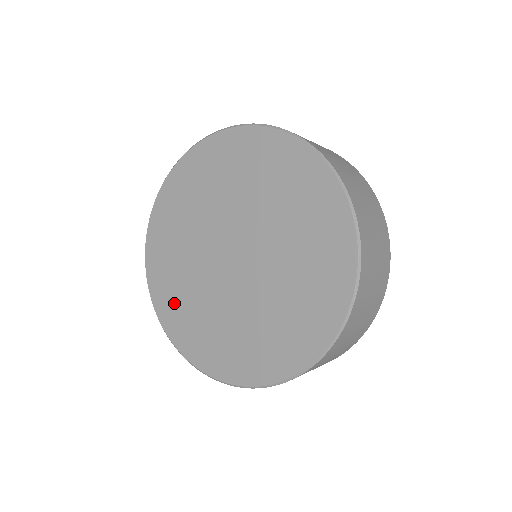
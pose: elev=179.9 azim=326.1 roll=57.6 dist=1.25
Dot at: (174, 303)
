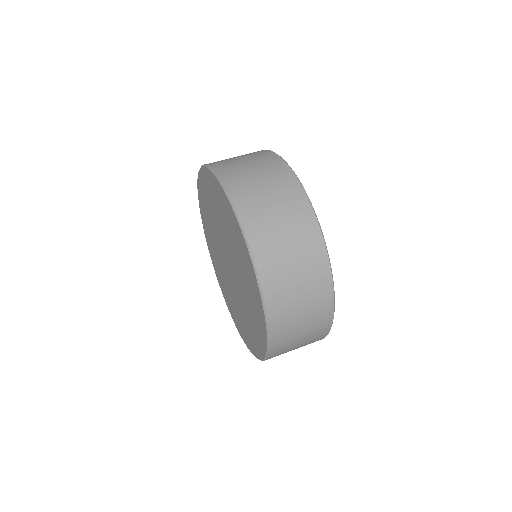
Dot at: (225, 293)
